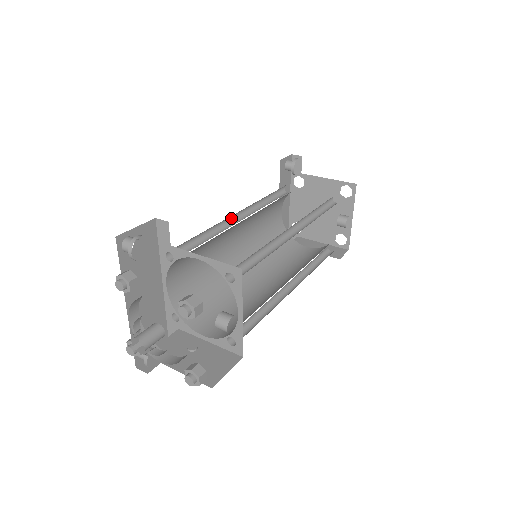
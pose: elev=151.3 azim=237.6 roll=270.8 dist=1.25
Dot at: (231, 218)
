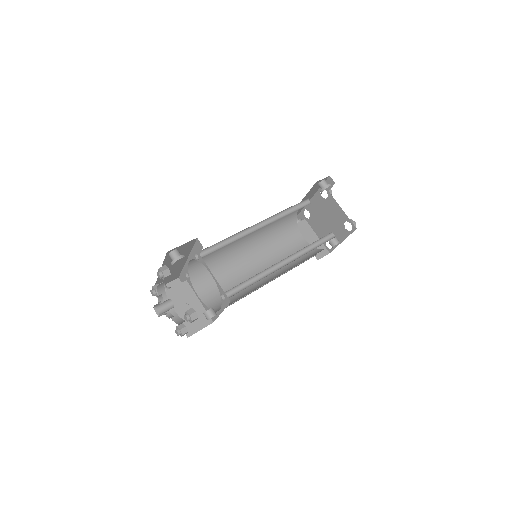
Dot at: (253, 225)
